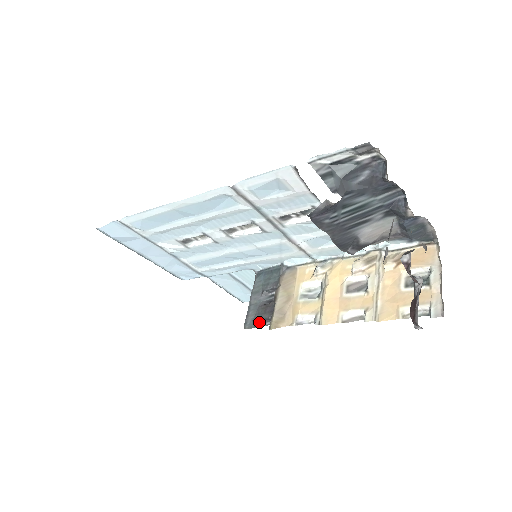
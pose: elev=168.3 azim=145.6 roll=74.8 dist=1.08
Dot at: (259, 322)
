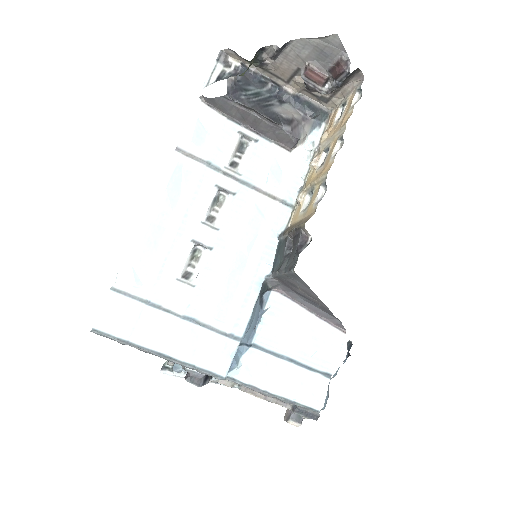
Dot at: (298, 249)
